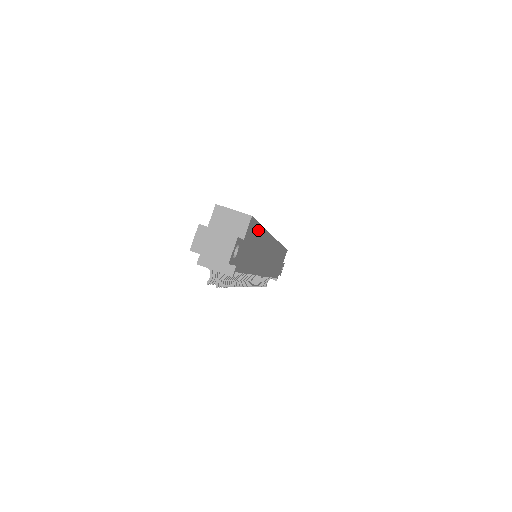
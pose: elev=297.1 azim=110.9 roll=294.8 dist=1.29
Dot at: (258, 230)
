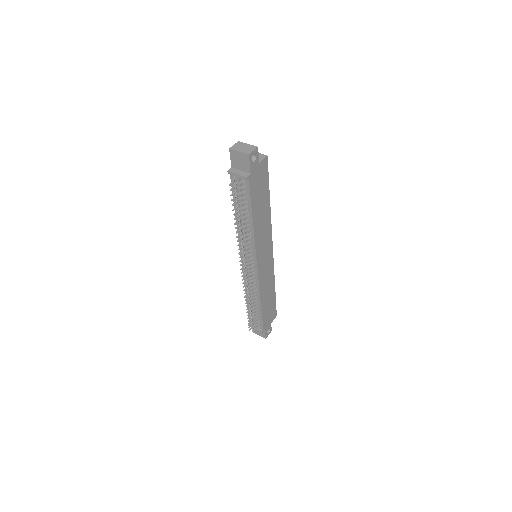
Dot at: (267, 187)
